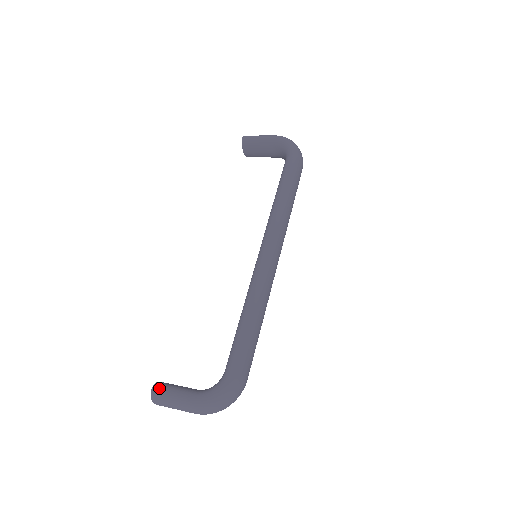
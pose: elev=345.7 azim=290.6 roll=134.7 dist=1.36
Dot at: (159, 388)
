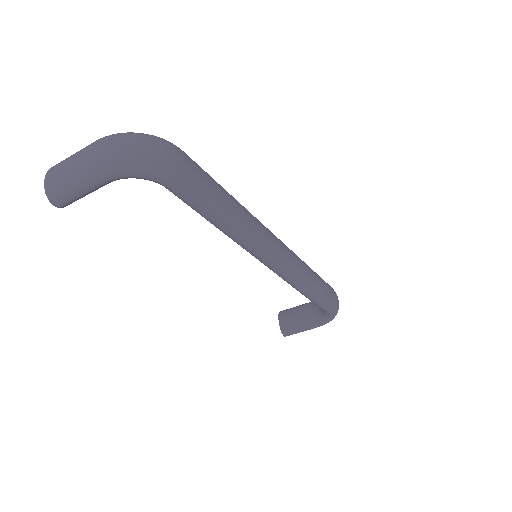
Dot at: occluded
